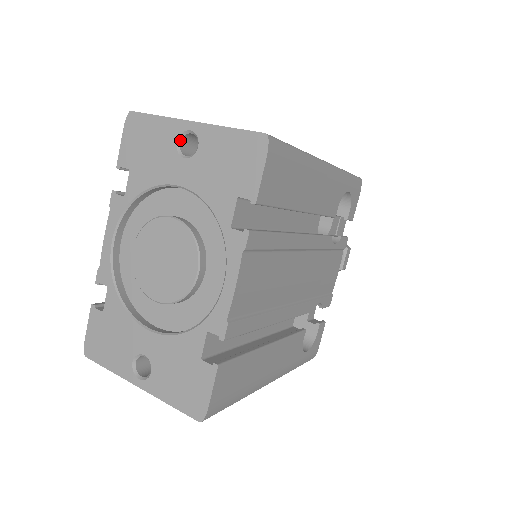
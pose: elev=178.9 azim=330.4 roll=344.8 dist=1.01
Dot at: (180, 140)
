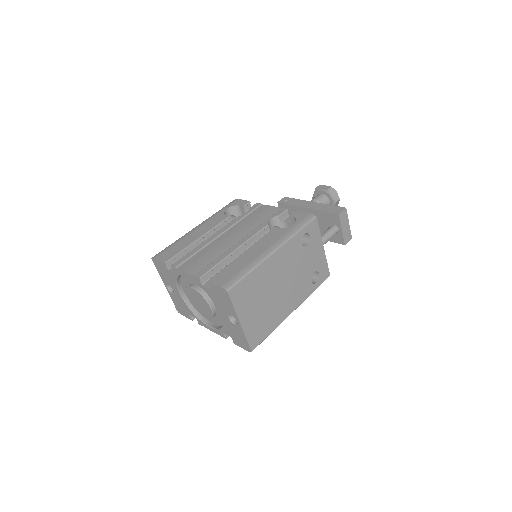
Dot at: (233, 316)
